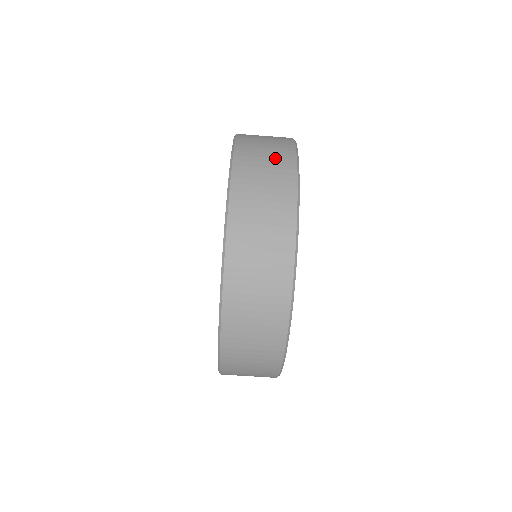
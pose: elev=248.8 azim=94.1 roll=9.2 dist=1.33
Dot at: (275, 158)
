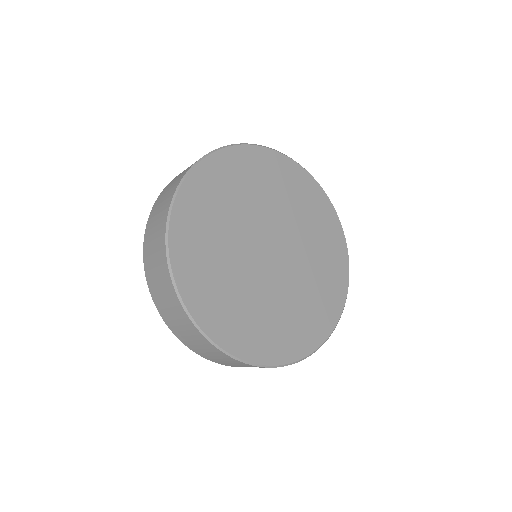
Dot at: (245, 366)
